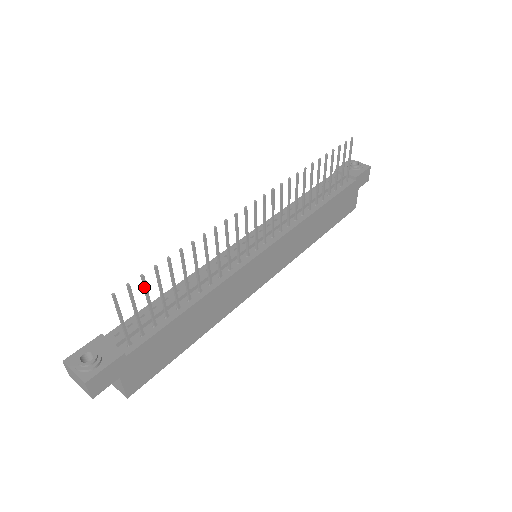
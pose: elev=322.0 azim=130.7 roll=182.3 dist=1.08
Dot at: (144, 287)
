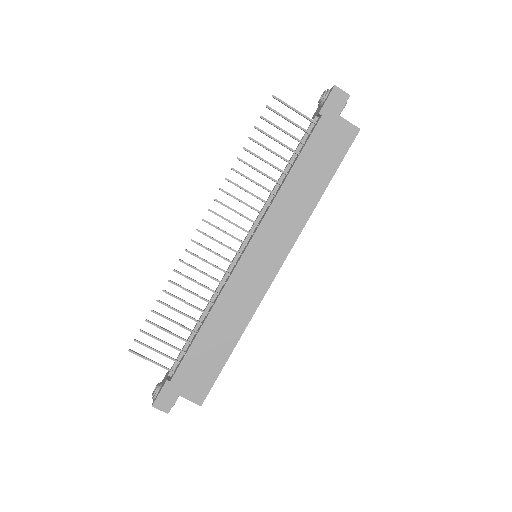
Dot at: occluded
